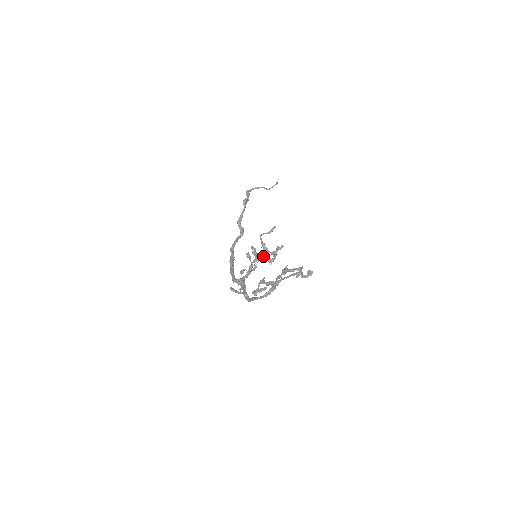
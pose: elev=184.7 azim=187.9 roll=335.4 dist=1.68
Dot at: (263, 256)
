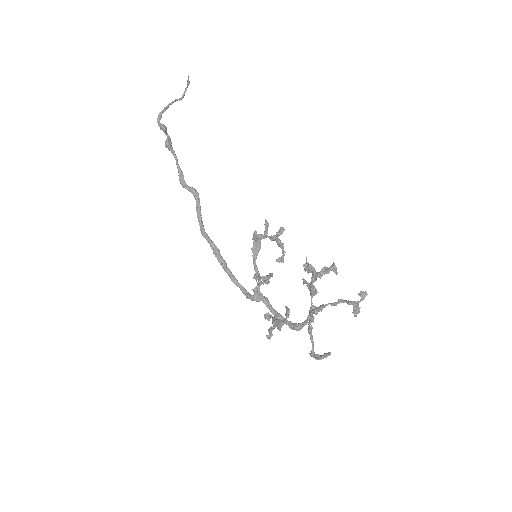
Dot at: (260, 244)
